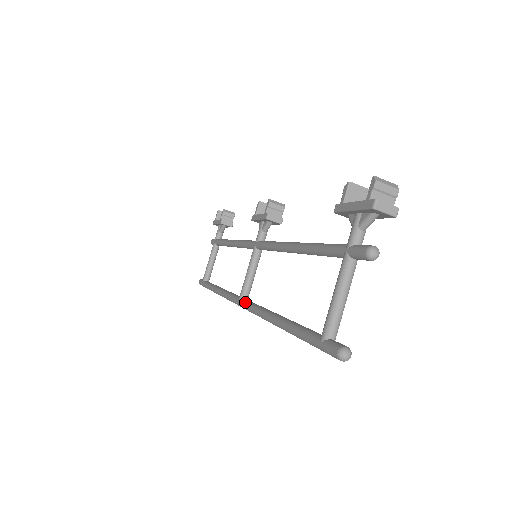
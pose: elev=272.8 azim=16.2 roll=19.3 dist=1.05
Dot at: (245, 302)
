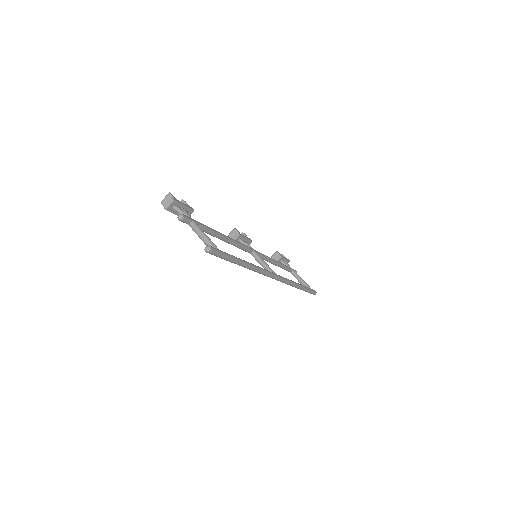
Dot at: occluded
